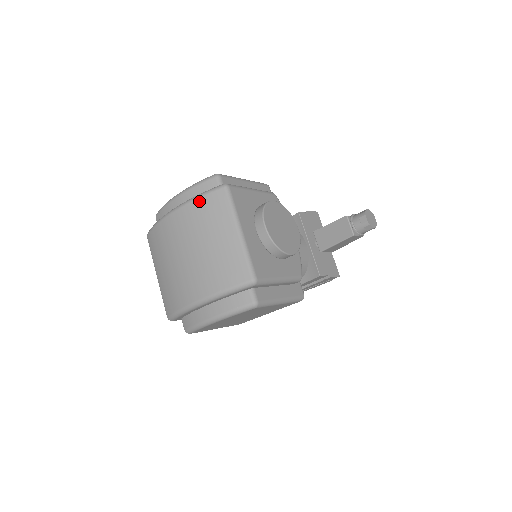
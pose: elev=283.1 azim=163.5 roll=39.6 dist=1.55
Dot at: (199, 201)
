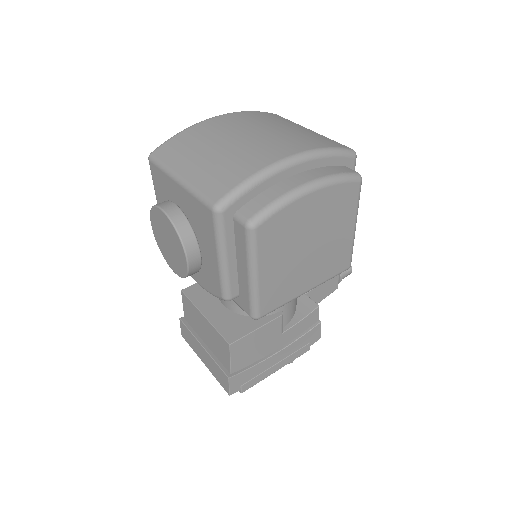
Dot at: (254, 112)
